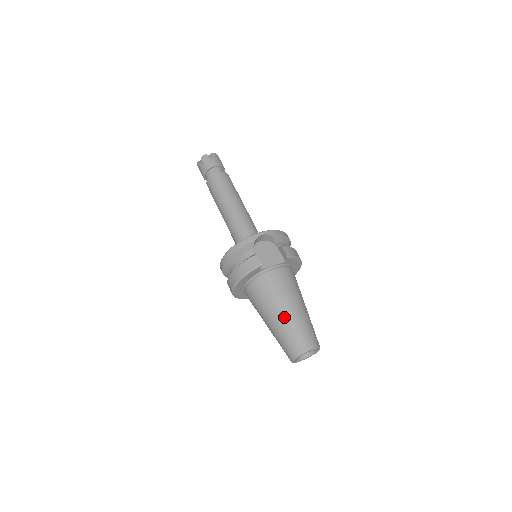
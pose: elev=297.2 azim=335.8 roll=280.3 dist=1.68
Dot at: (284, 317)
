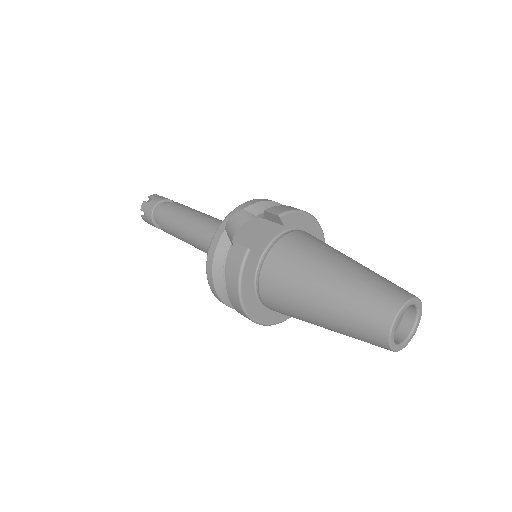
Dot at: (328, 293)
